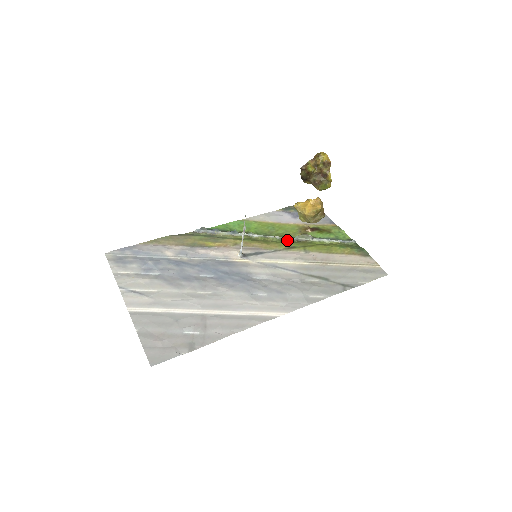
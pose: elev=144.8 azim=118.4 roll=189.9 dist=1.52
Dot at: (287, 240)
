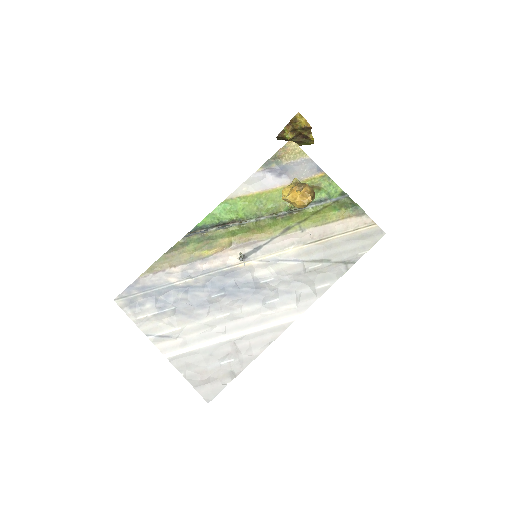
Dot at: (279, 217)
